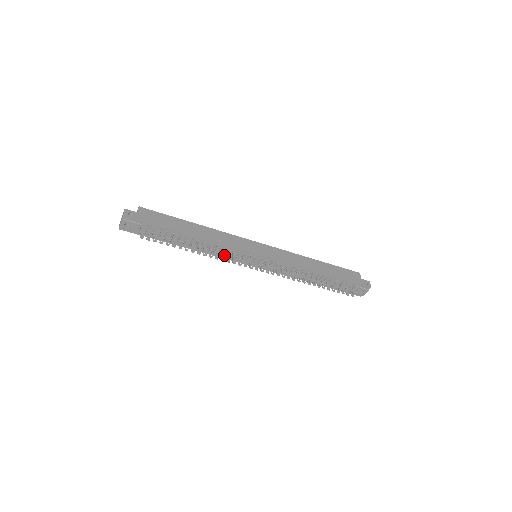
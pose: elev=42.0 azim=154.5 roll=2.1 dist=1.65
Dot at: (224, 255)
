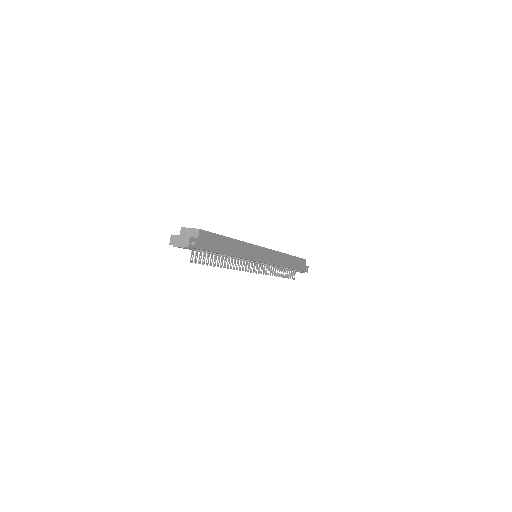
Dot at: occluded
